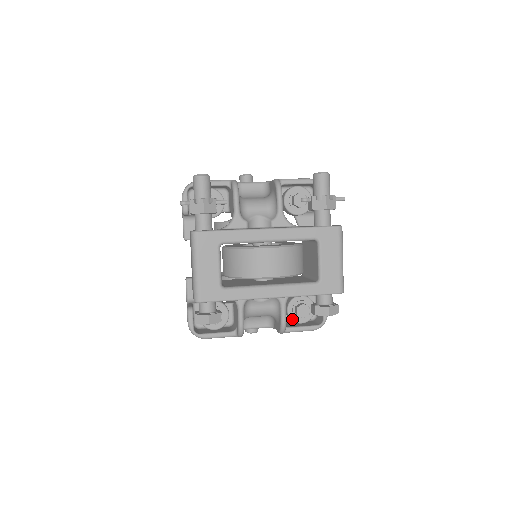
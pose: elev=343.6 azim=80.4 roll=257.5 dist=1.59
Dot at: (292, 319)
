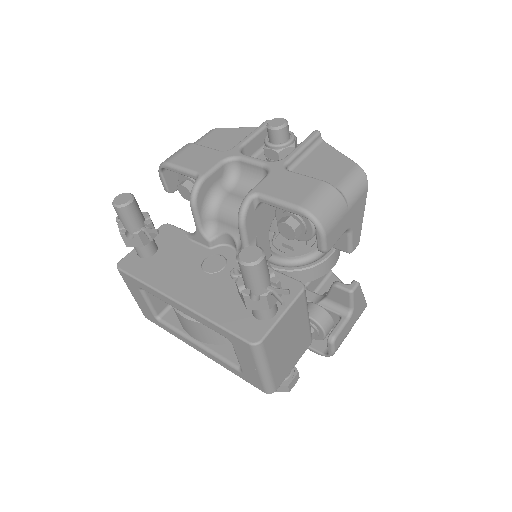
Dot at: occluded
